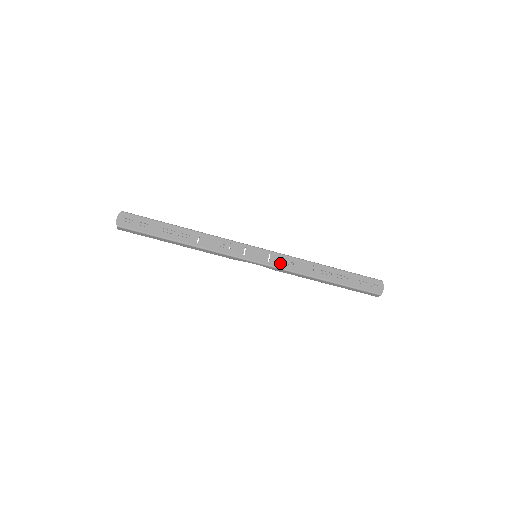
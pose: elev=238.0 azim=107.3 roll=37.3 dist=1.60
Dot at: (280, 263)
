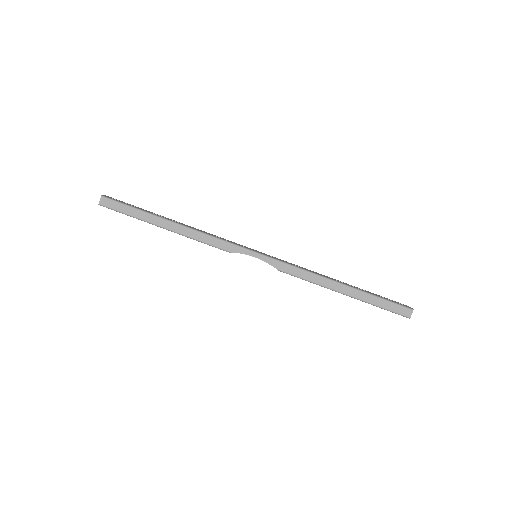
Dot at: (285, 262)
